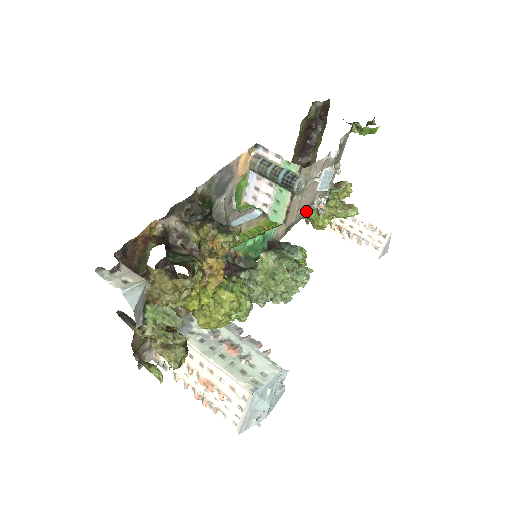
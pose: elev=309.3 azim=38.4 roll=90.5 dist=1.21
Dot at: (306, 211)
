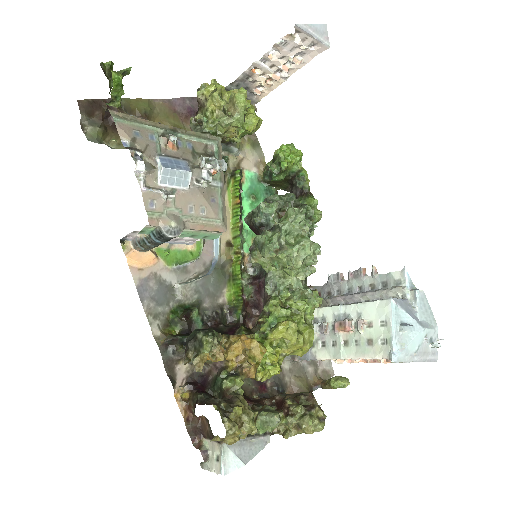
Dot at: (215, 194)
